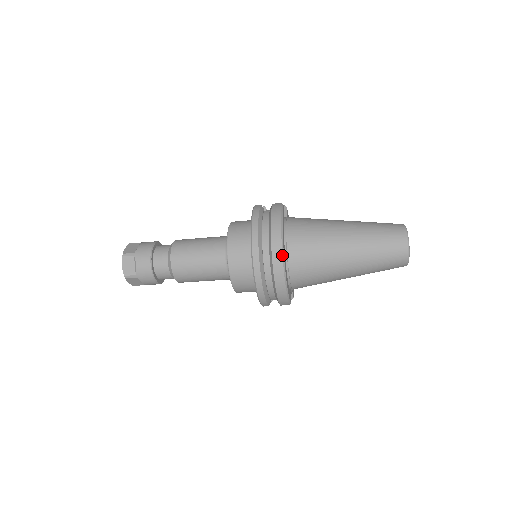
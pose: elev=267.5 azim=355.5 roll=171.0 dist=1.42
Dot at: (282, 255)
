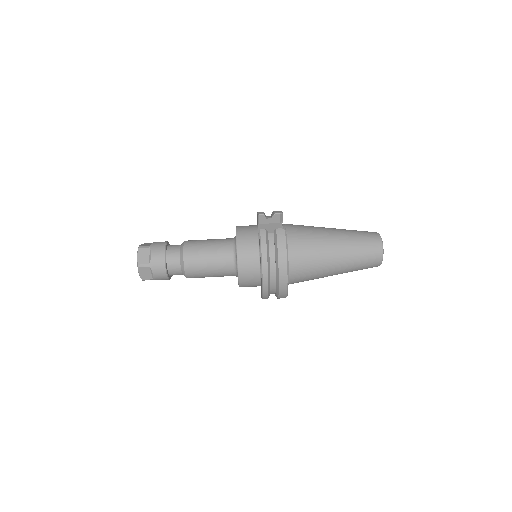
Dot at: (287, 284)
